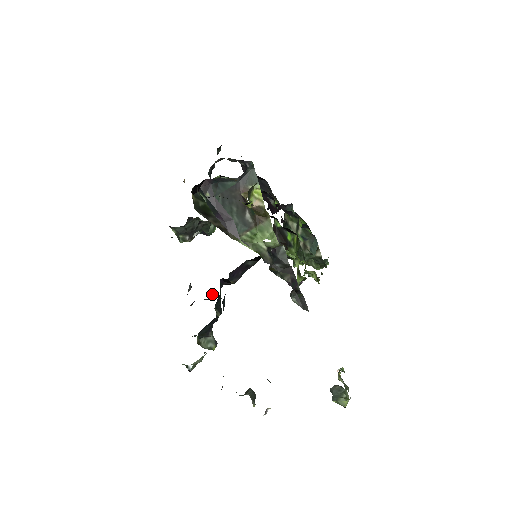
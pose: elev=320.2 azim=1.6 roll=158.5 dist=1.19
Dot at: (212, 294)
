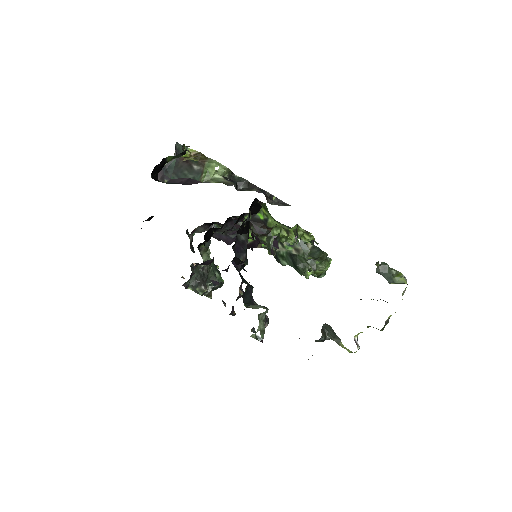
Dot at: (240, 289)
